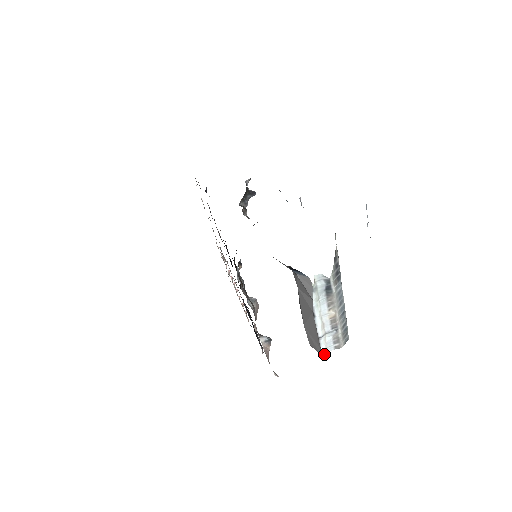
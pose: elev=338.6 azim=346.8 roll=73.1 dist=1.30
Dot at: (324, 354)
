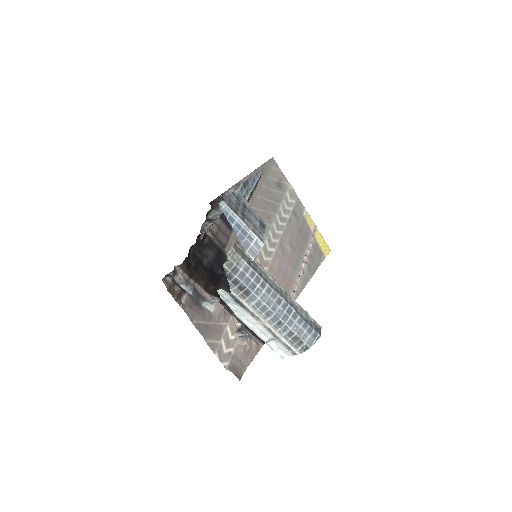
Dot at: (284, 358)
